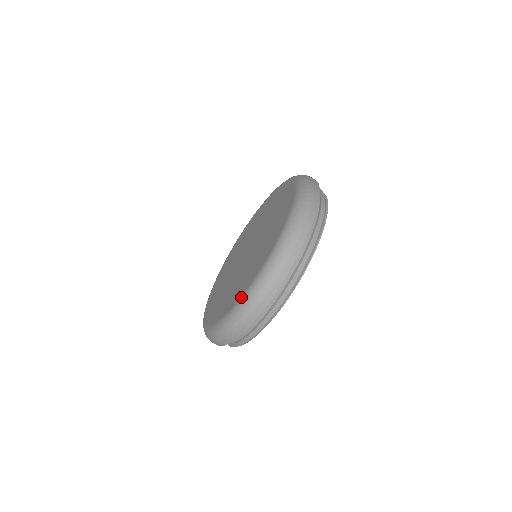
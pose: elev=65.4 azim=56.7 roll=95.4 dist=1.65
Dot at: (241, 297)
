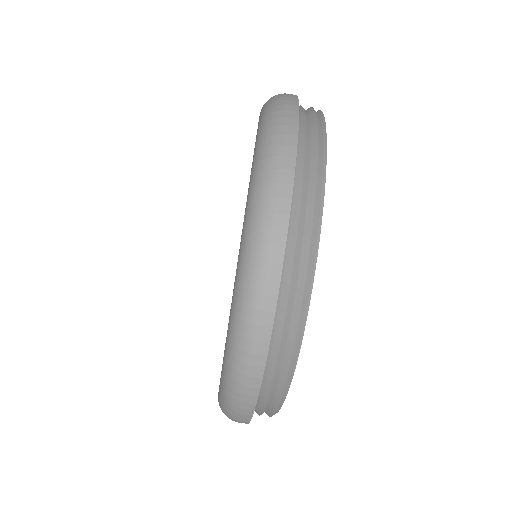
Dot at: occluded
